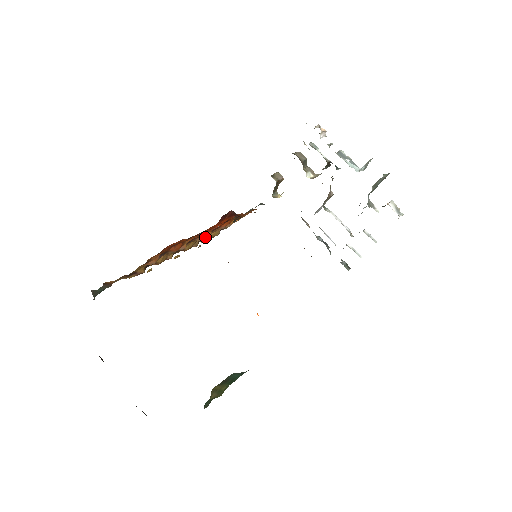
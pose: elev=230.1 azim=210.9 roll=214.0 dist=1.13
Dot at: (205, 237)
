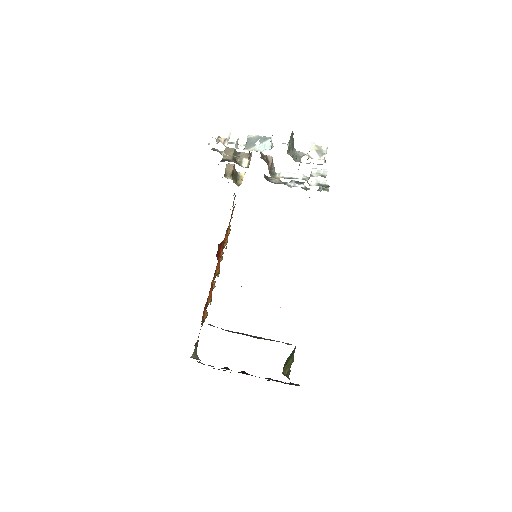
Dot at: occluded
